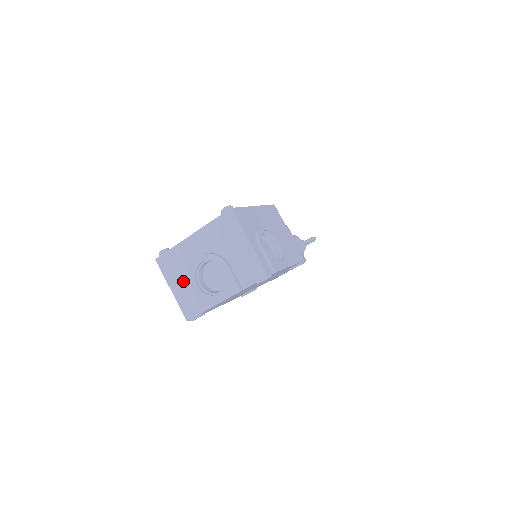
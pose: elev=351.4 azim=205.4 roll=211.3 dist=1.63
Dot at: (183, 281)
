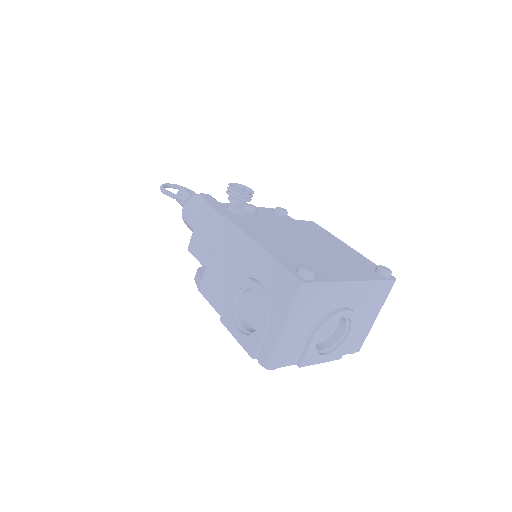
Dot at: (306, 324)
